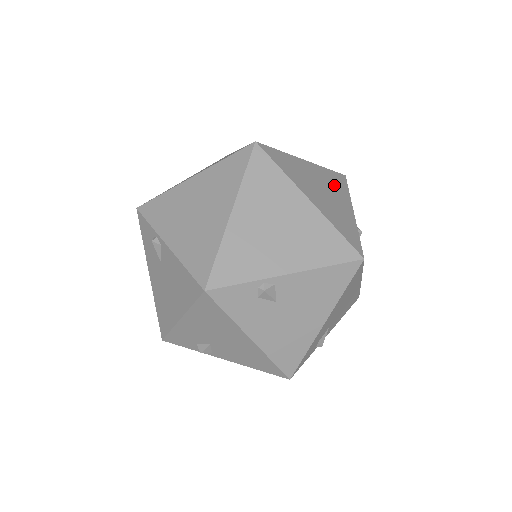
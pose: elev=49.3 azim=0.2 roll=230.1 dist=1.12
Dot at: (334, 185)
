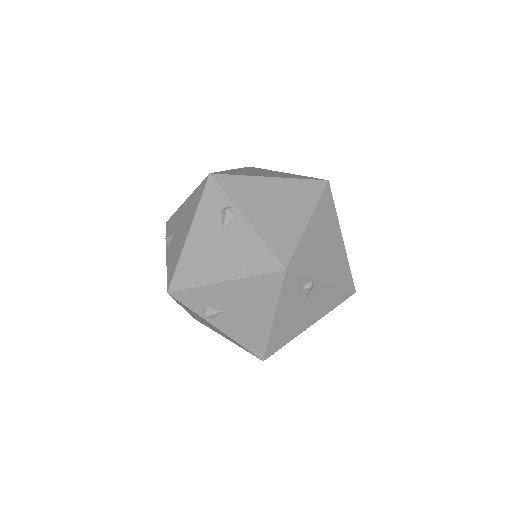
Dot at: (338, 267)
